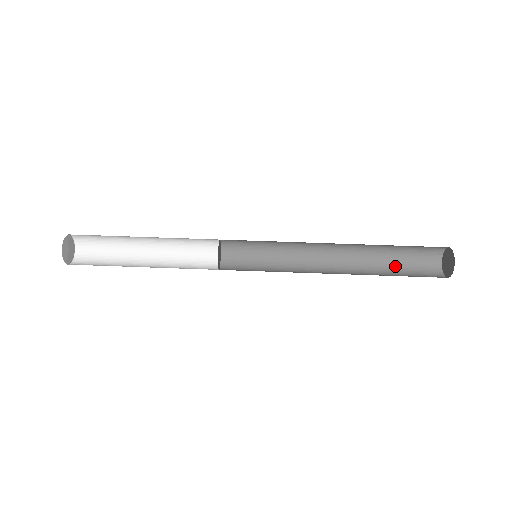
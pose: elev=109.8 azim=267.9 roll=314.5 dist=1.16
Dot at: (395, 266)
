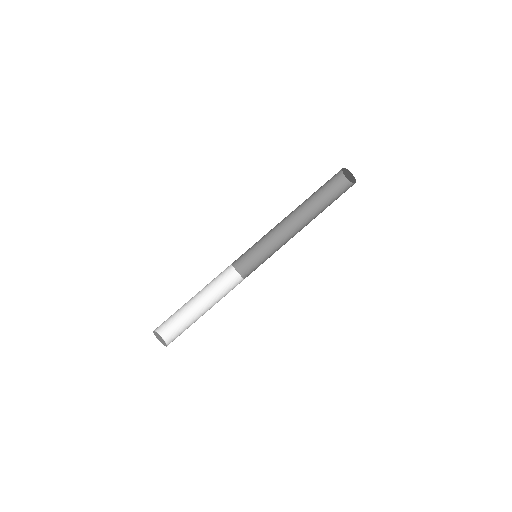
Dot at: (320, 192)
